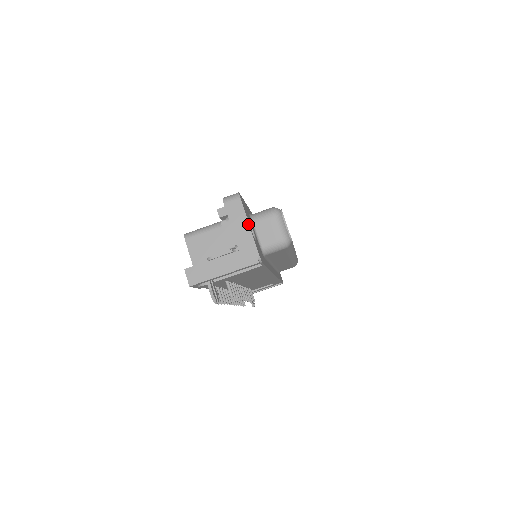
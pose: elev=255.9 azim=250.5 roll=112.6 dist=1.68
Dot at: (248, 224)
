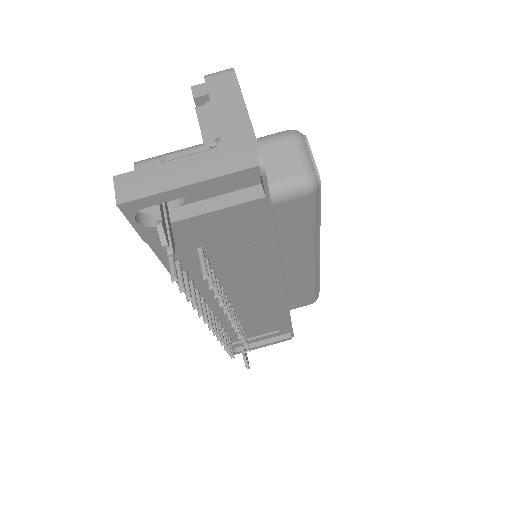
Dot at: (244, 106)
